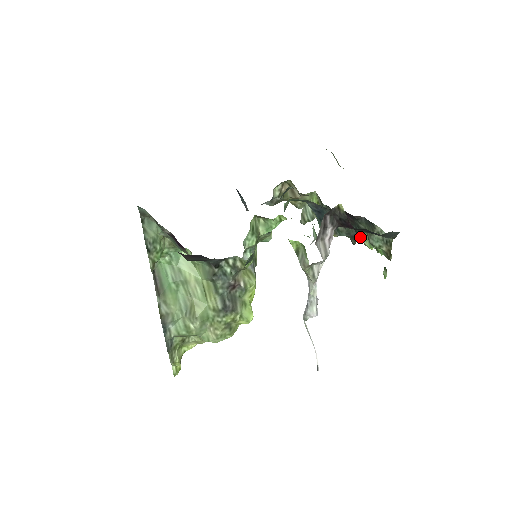
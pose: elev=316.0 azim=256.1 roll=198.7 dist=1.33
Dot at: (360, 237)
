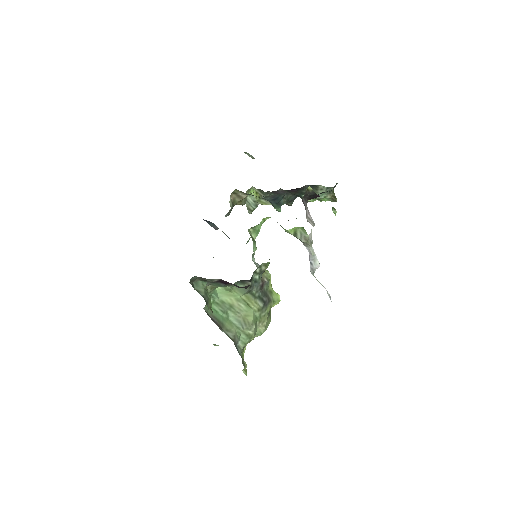
Dot at: occluded
